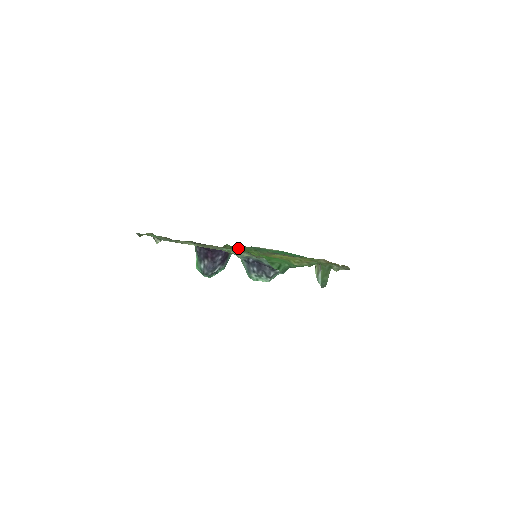
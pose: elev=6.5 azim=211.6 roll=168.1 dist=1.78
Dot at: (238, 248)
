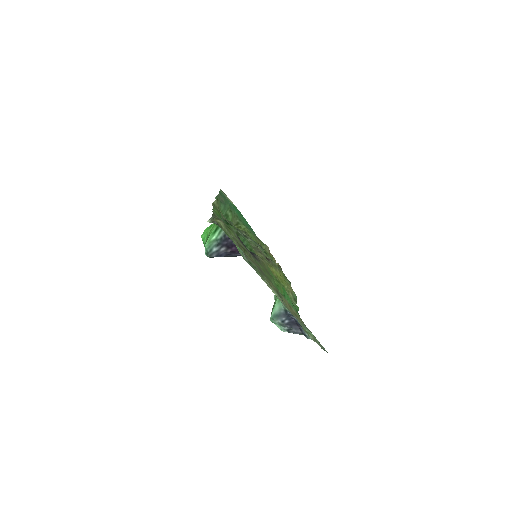
Dot at: (265, 263)
